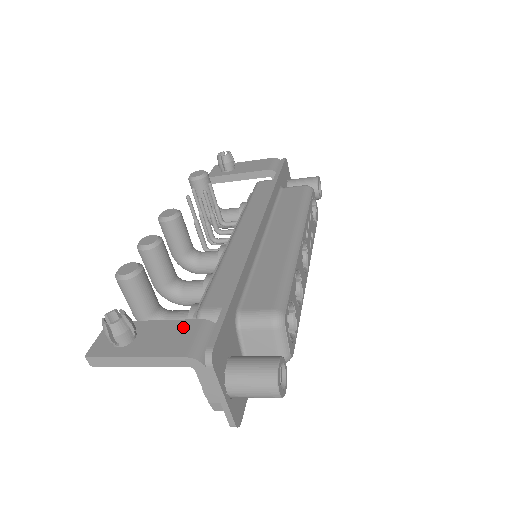
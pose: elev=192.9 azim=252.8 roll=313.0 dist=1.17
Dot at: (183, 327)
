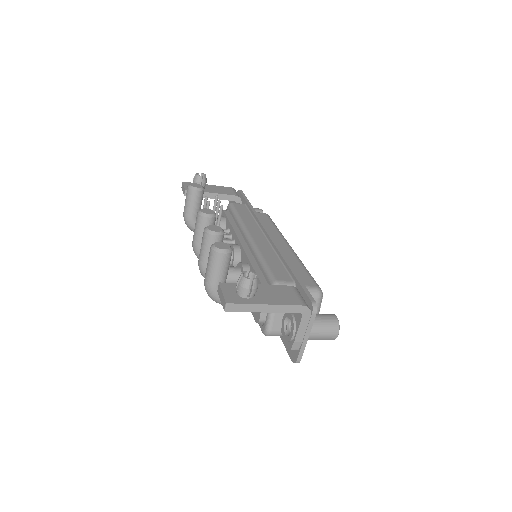
Dot at: (283, 289)
